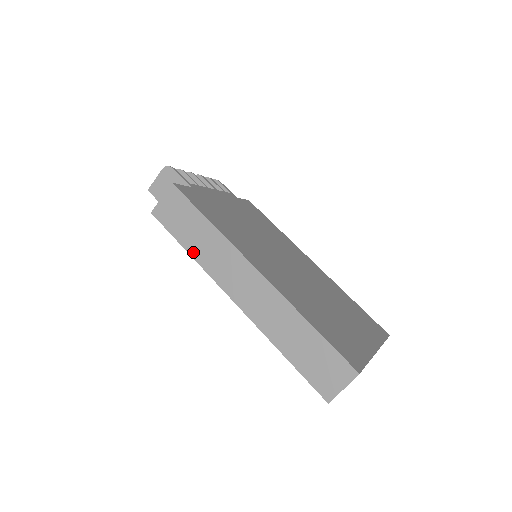
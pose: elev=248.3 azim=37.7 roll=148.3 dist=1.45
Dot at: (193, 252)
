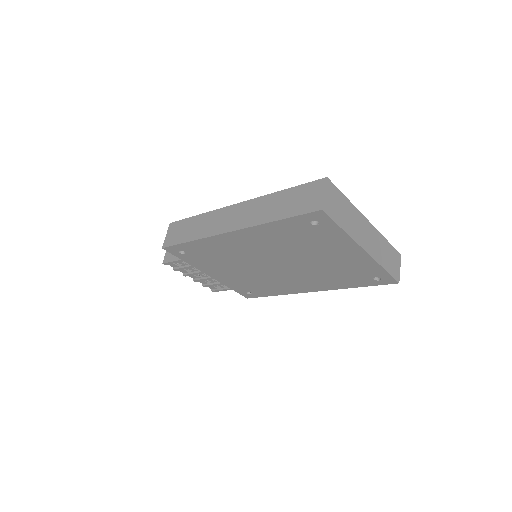
Dot at: (195, 237)
